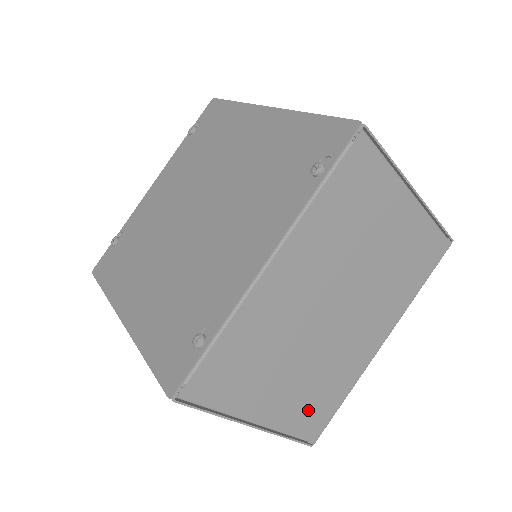
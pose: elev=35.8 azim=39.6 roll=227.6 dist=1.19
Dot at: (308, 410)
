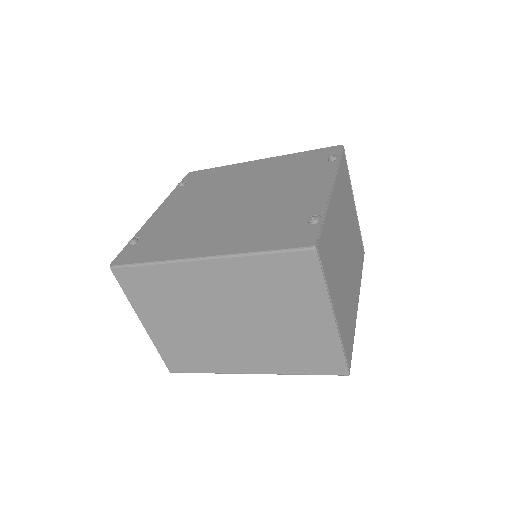
Dot at: (346, 331)
